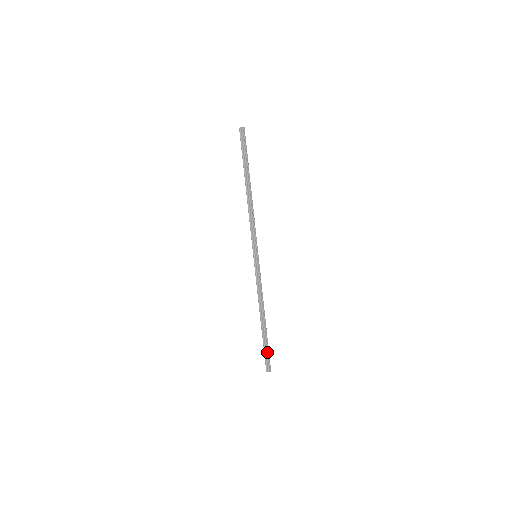
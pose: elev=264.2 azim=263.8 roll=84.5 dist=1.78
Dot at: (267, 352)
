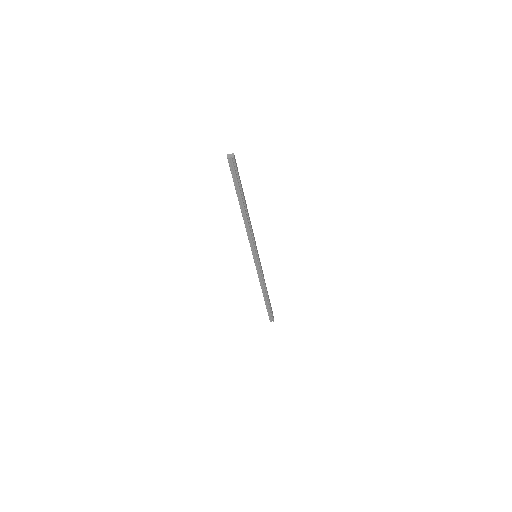
Dot at: (270, 312)
